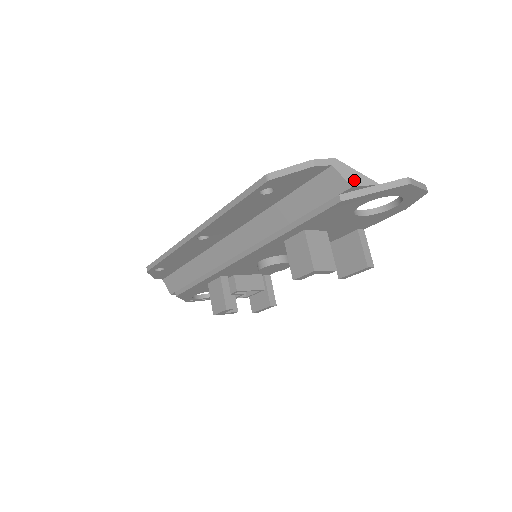
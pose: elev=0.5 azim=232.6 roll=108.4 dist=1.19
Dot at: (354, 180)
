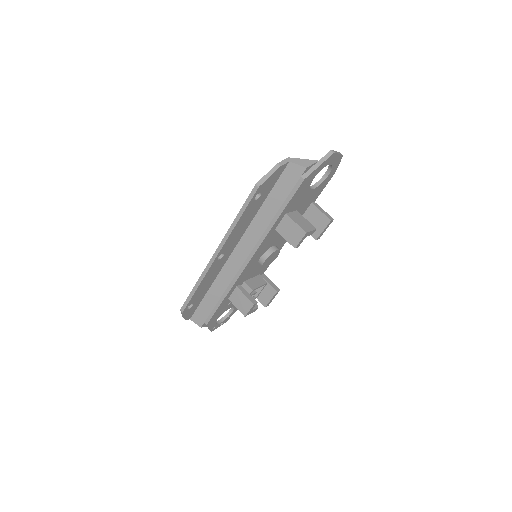
Dot at: (305, 164)
